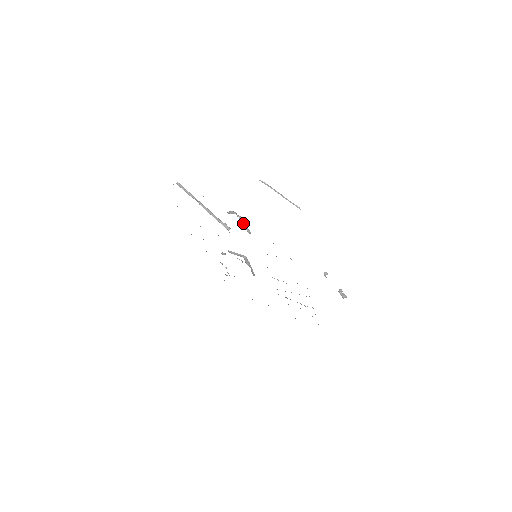
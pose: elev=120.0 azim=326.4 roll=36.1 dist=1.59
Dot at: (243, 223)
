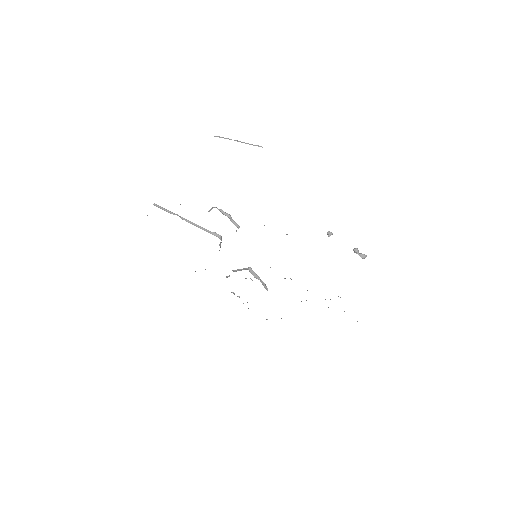
Dot at: occluded
